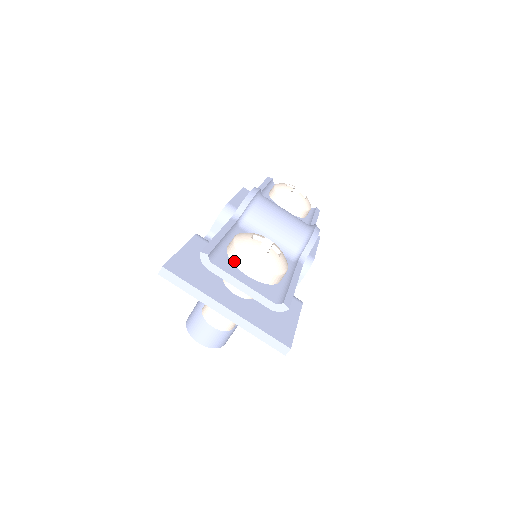
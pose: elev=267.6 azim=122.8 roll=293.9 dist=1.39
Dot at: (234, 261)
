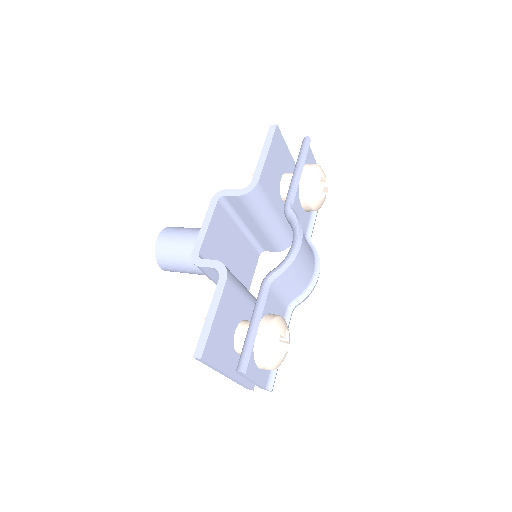
Dot at: (256, 359)
